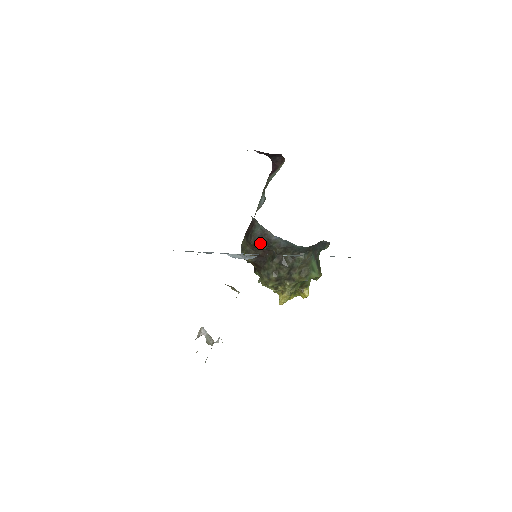
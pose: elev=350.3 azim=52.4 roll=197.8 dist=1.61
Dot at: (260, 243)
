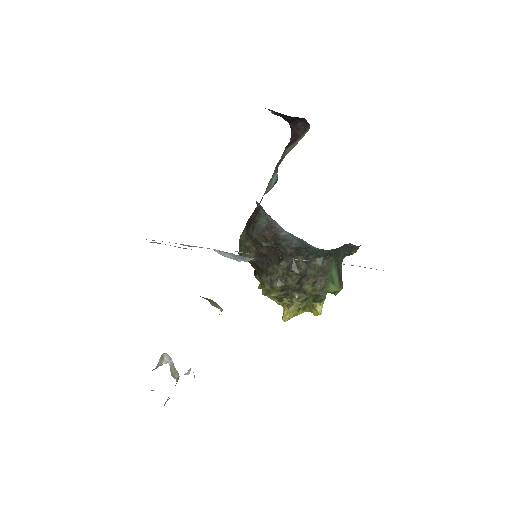
Dot at: (264, 238)
